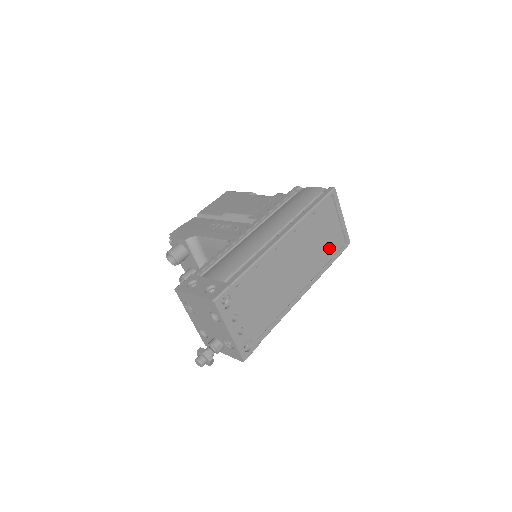
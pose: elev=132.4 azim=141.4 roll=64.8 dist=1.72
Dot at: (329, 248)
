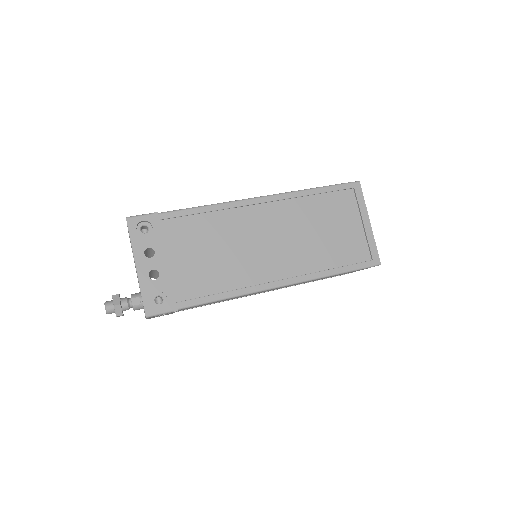
Dot at: (337, 252)
